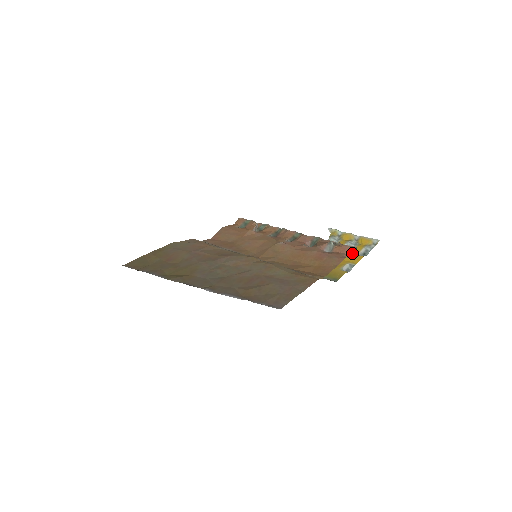
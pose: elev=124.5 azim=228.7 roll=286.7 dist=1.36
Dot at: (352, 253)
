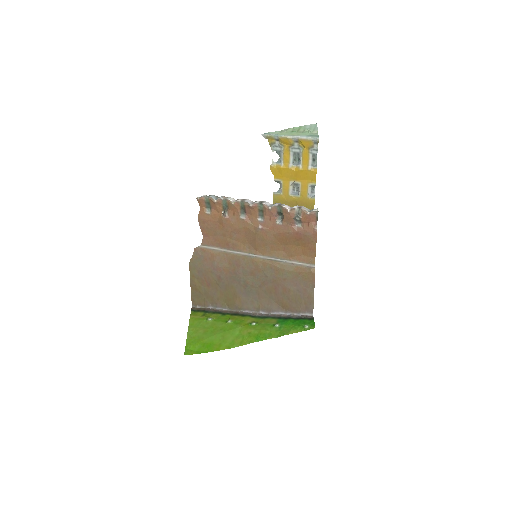
Dot at: (317, 219)
